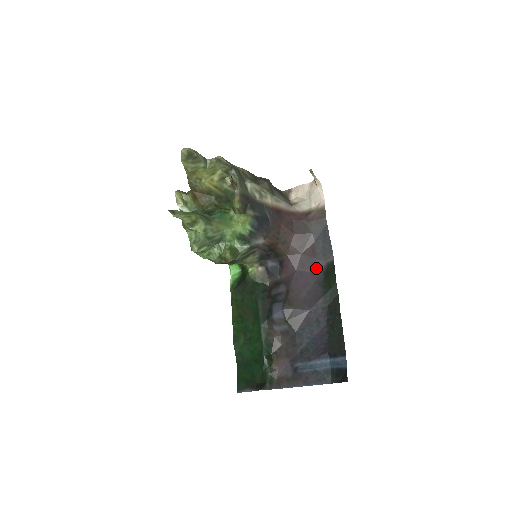
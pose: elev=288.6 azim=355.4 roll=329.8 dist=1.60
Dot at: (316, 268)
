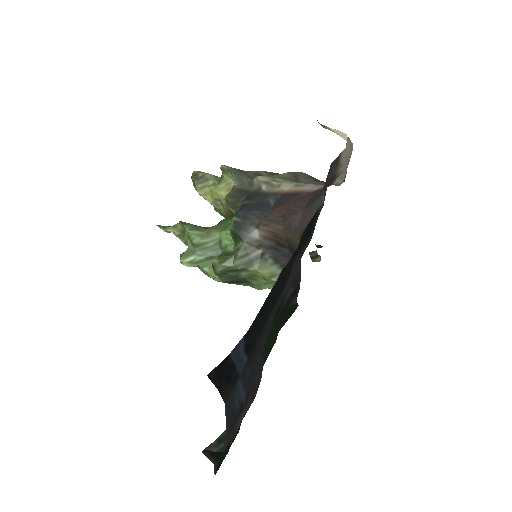
Dot at: occluded
